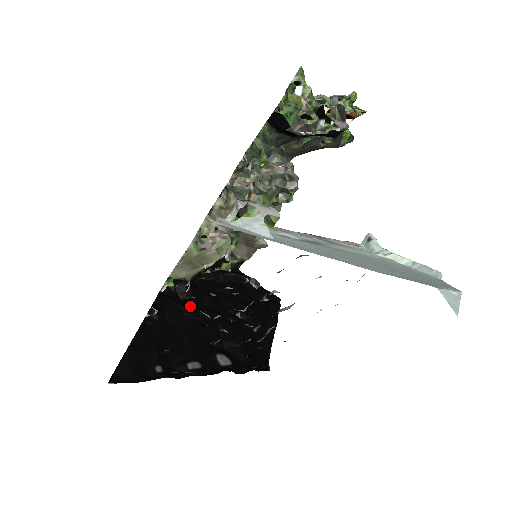
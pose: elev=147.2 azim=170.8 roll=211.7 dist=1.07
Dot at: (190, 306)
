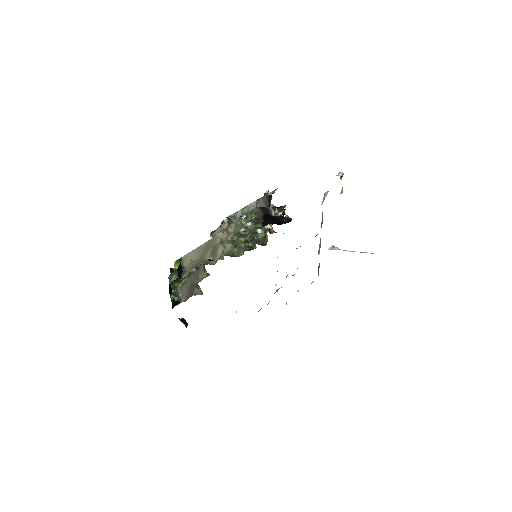
Dot at: occluded
